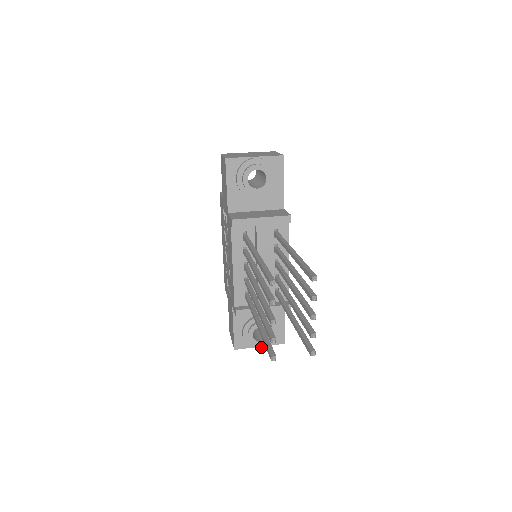
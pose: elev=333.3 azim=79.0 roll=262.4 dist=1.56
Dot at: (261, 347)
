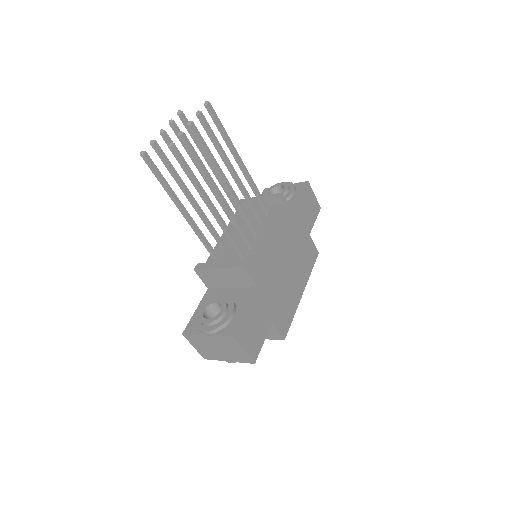
Dot at: (206, 330)
